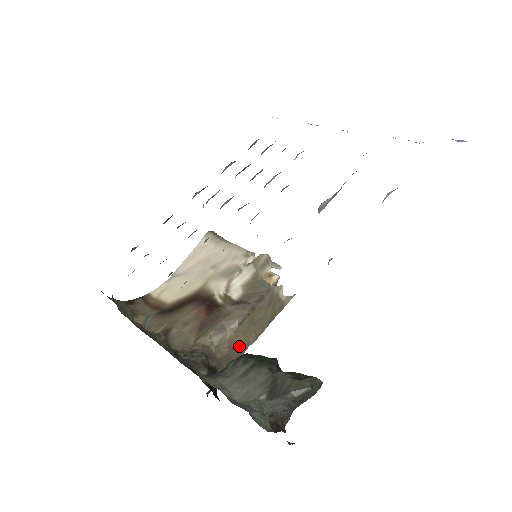
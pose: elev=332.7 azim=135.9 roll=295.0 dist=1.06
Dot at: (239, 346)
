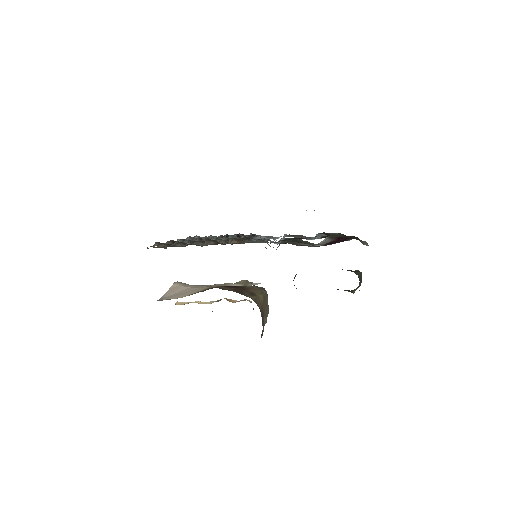
Dot at: (264, 314)
